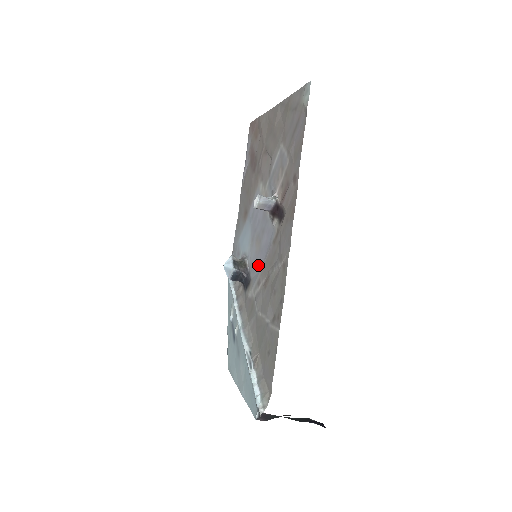
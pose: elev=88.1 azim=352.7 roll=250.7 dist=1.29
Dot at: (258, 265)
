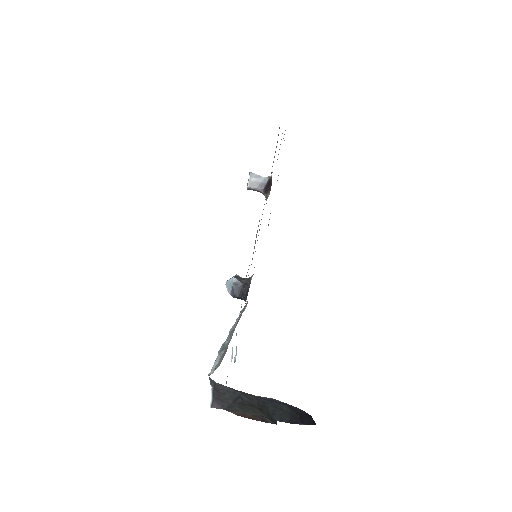
Dot at: occluded
